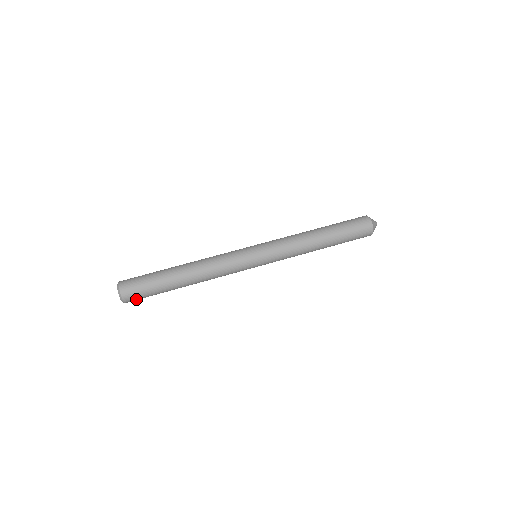
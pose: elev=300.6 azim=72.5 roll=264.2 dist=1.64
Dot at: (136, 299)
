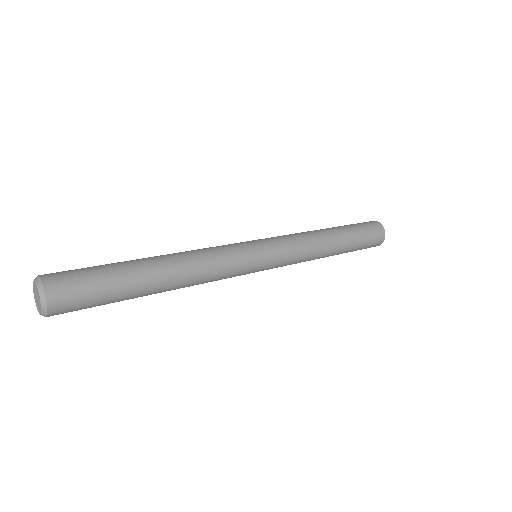
Dot at: (70, 310)
